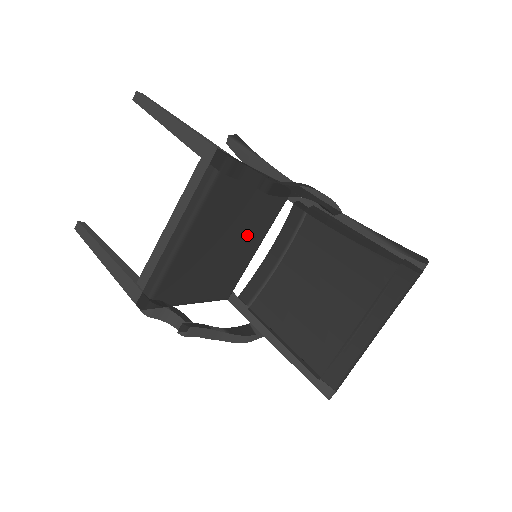
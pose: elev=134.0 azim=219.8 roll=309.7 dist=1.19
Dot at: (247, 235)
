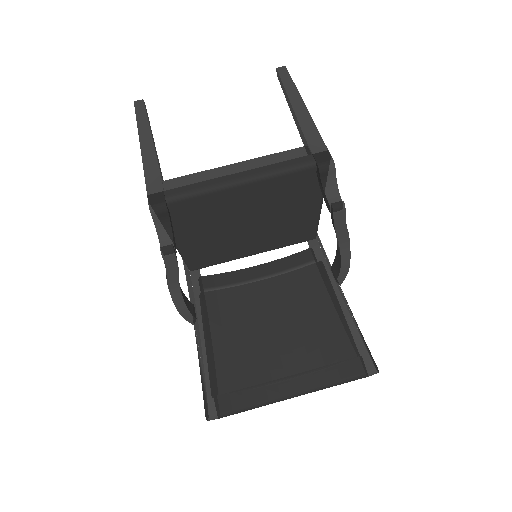
Dot at: (264, 235)
